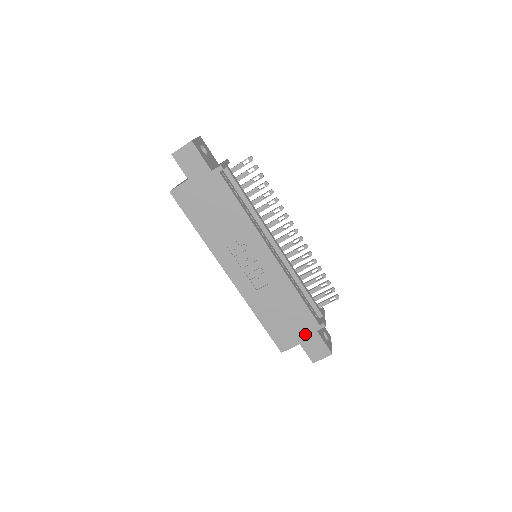
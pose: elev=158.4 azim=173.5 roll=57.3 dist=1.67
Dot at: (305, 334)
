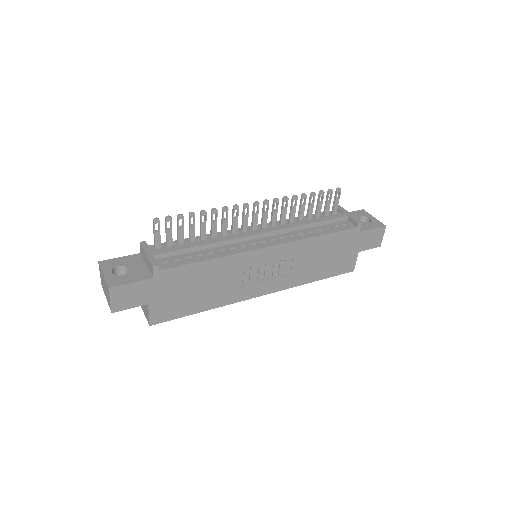
Dot at: (354, 244)
